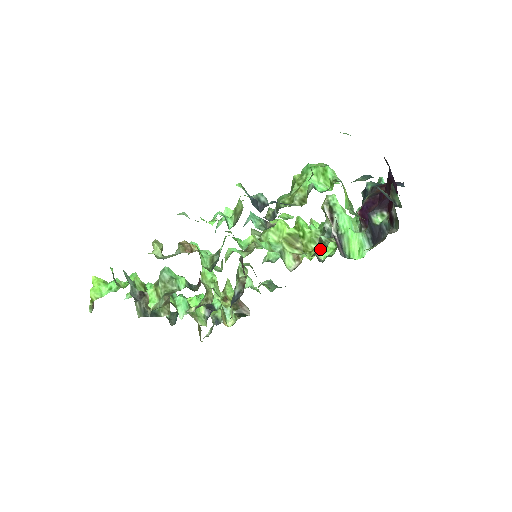
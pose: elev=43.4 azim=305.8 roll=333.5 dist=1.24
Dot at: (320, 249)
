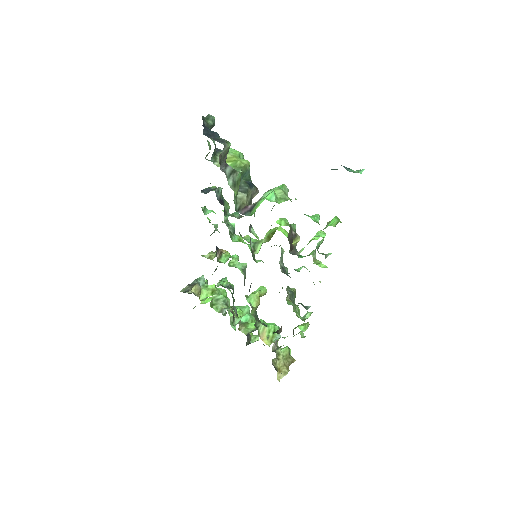
Dot at: occluded
